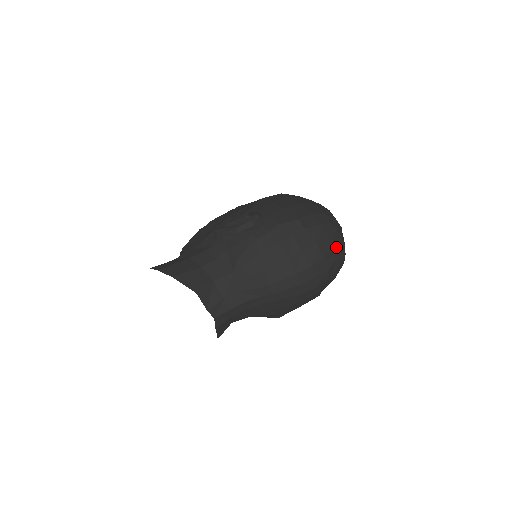
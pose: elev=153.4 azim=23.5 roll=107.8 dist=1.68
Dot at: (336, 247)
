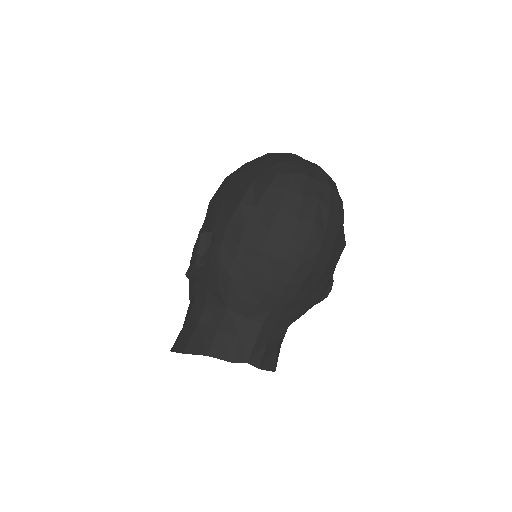
Dot at: (306, 192)
